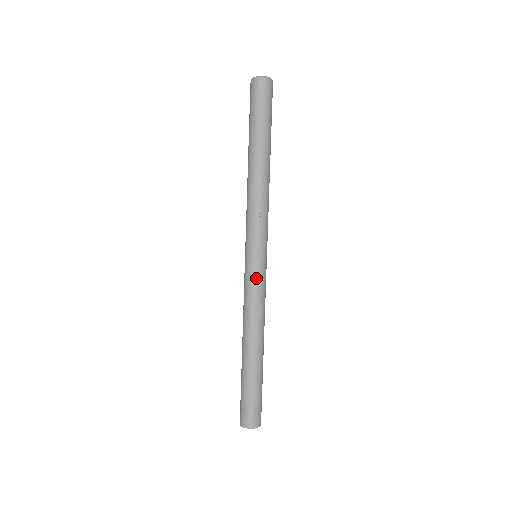
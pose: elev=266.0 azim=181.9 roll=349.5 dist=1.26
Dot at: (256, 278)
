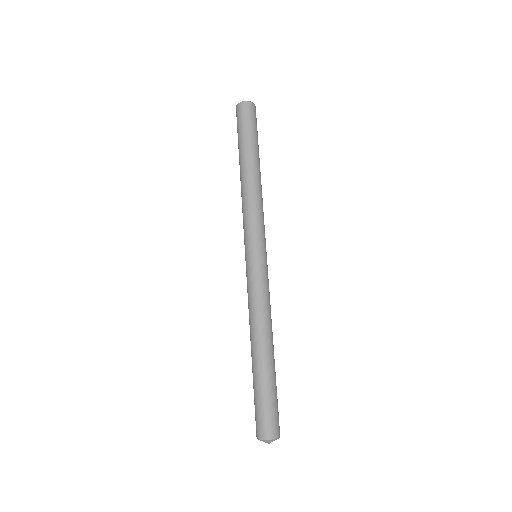
Dot at: (264, 274)
